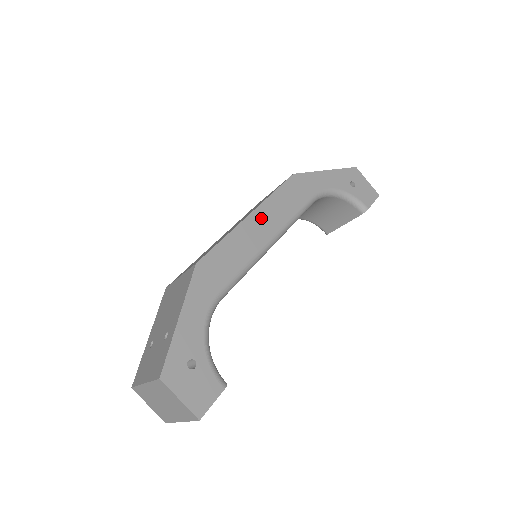
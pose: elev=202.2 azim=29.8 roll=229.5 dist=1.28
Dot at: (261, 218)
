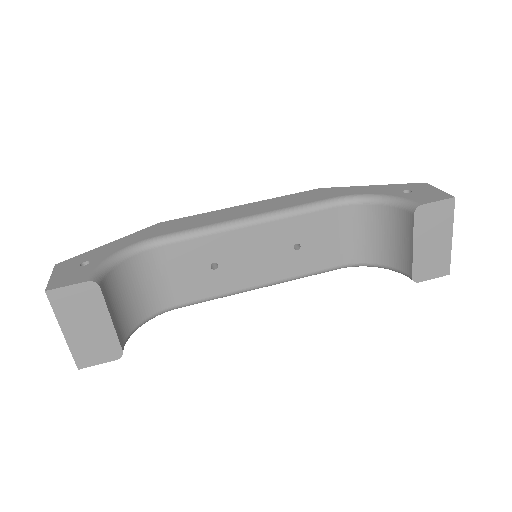
Dot at: (251, 207)
